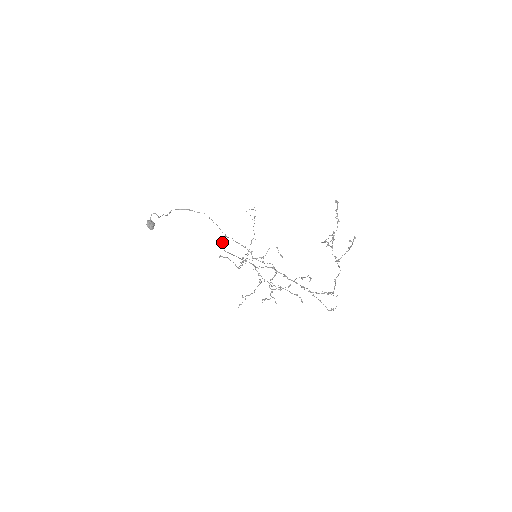
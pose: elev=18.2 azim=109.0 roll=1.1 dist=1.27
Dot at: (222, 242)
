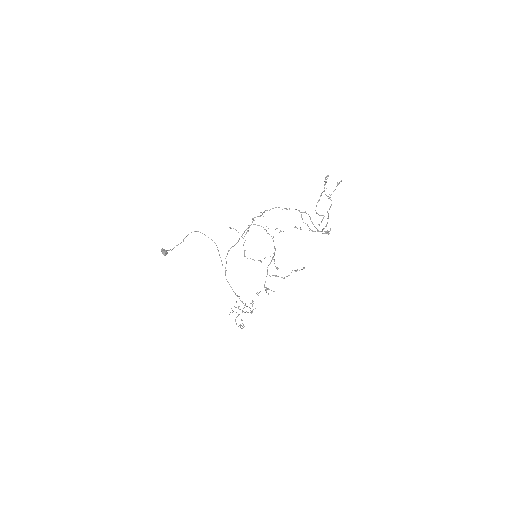
Dot at: occluded
